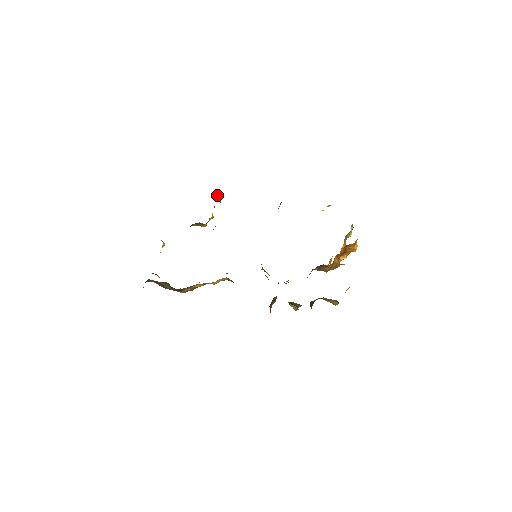
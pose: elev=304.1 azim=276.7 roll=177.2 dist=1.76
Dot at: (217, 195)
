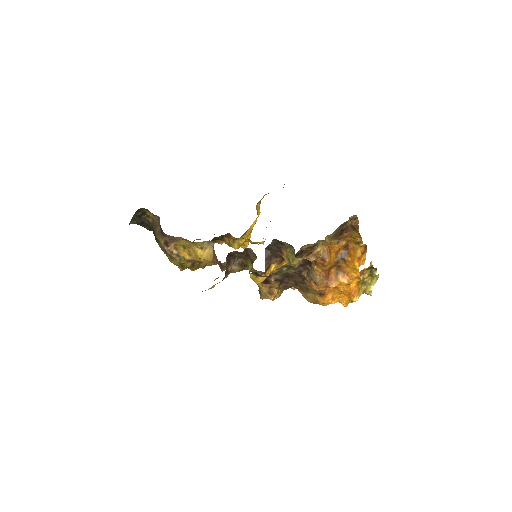
Dot at: (259, 212)
